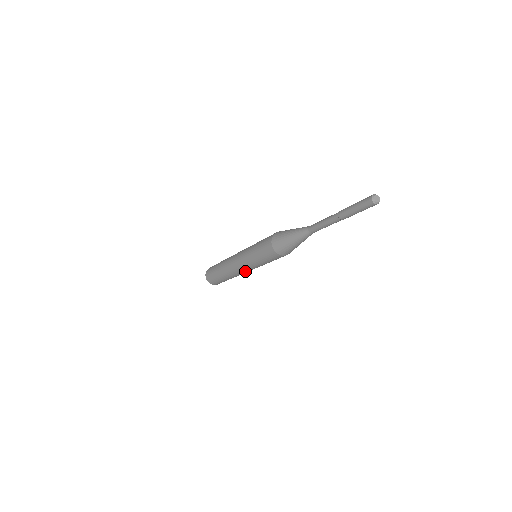
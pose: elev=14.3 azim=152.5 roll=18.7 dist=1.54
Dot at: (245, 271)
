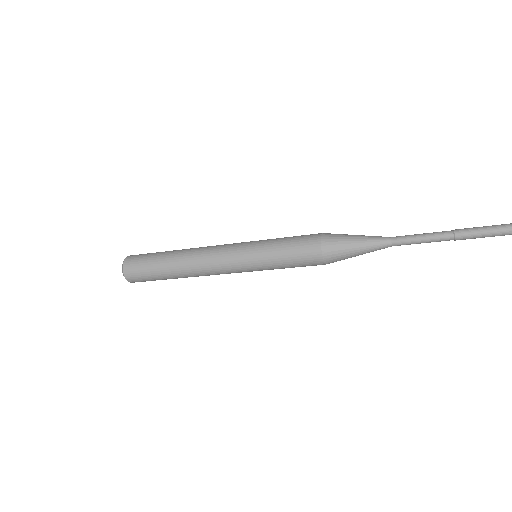
Dot at: (225, 271)
